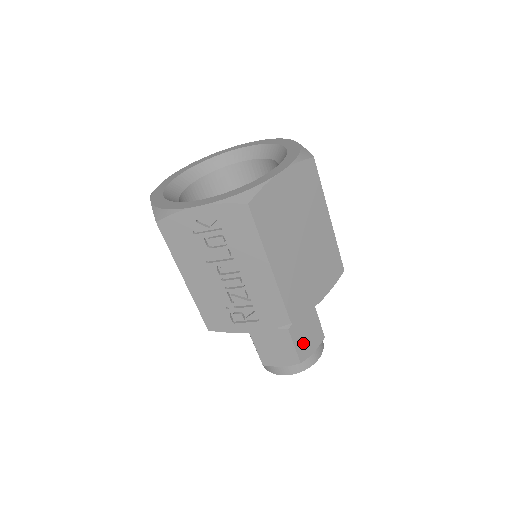
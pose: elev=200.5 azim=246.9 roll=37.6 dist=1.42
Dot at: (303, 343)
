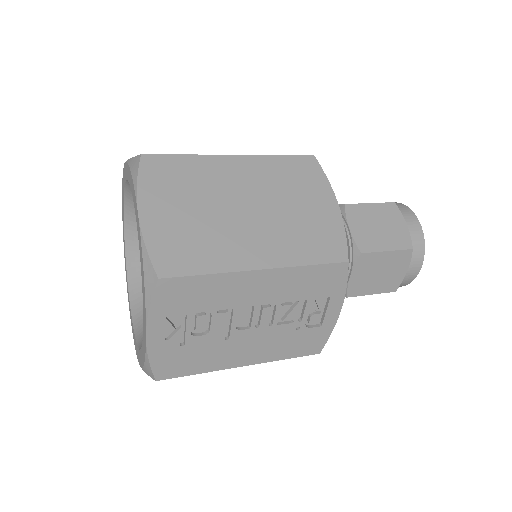
Dot at: (388, 237)
